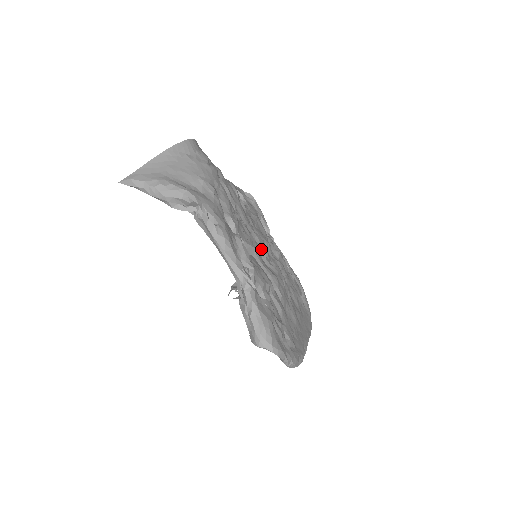
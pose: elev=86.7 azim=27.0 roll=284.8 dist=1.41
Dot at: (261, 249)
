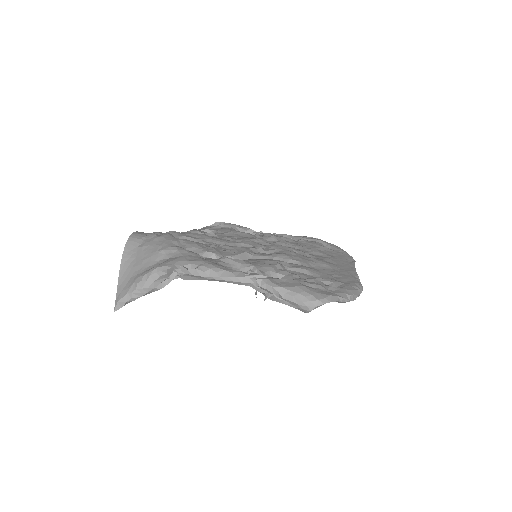
Dot at: (253, 248)
